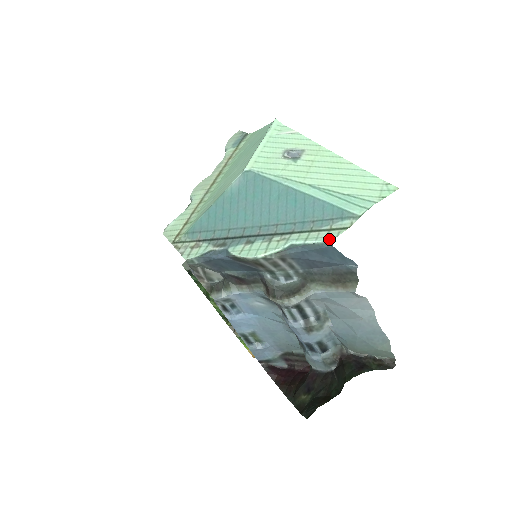
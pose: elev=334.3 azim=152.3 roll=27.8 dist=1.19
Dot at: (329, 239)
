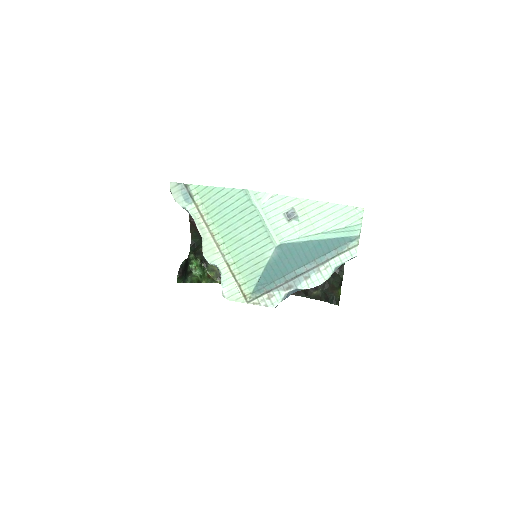
Dot at: (354, 256)
